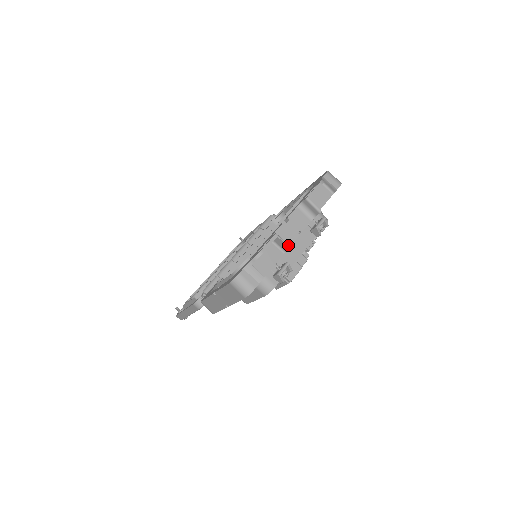
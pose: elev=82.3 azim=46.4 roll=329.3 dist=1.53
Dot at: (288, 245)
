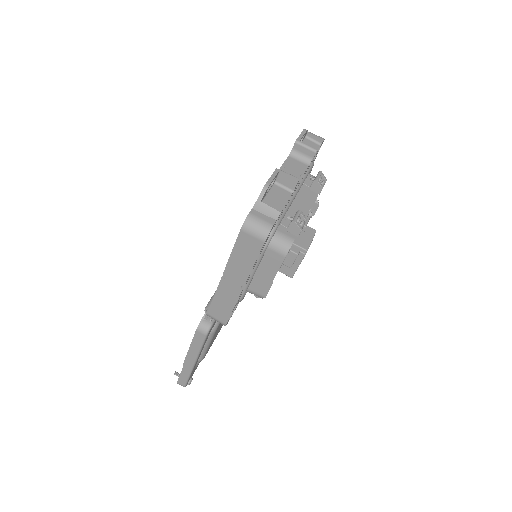
Dot at: (294, 177)
